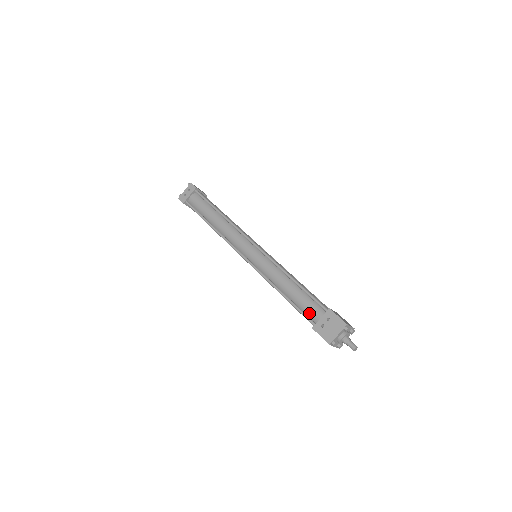
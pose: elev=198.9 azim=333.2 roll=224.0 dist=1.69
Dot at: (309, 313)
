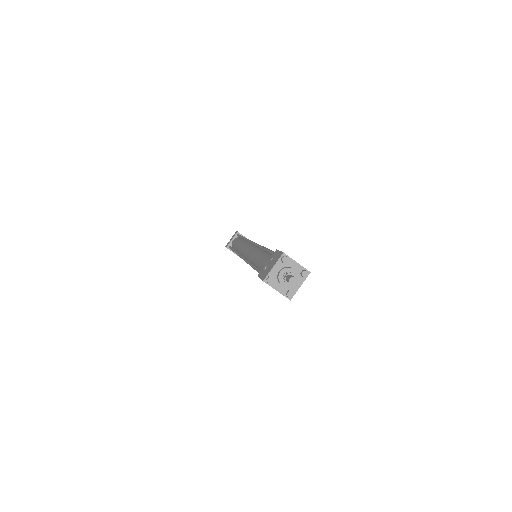
Dot at: occluded
